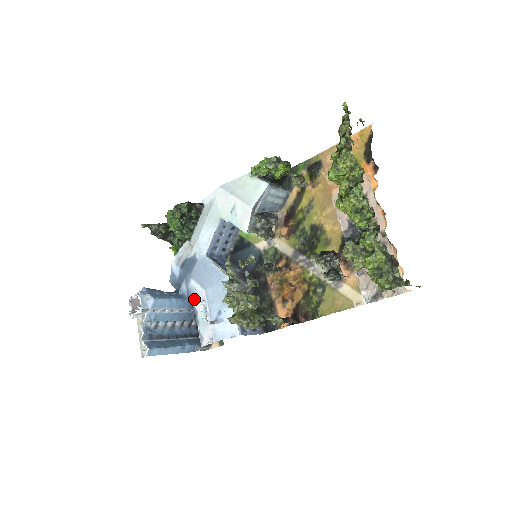
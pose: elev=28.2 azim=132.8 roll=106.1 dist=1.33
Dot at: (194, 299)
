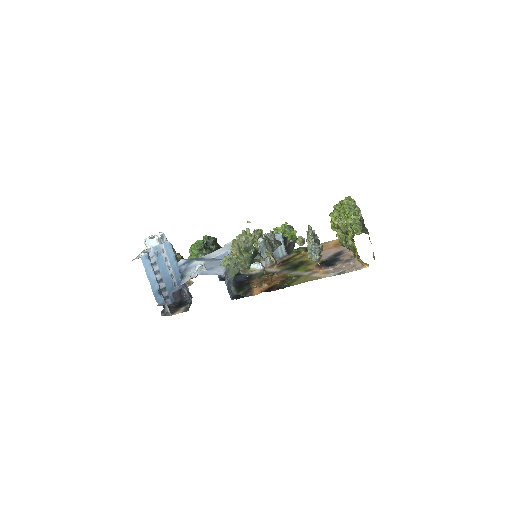
Dot at: (189, 271)
